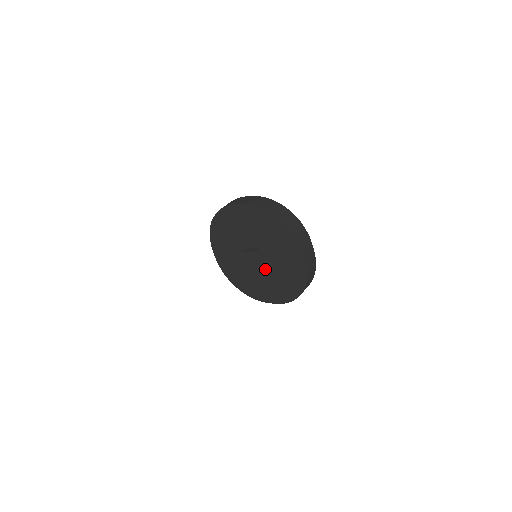
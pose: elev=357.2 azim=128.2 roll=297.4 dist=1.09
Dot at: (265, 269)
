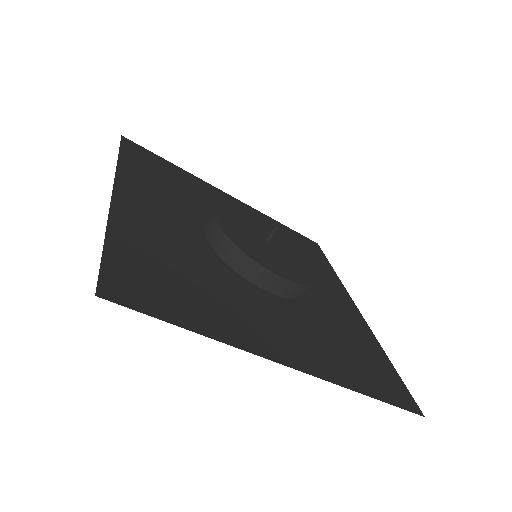
Dot at: occluded
